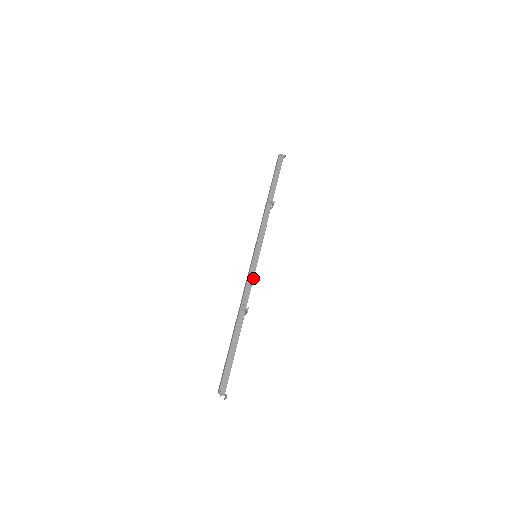
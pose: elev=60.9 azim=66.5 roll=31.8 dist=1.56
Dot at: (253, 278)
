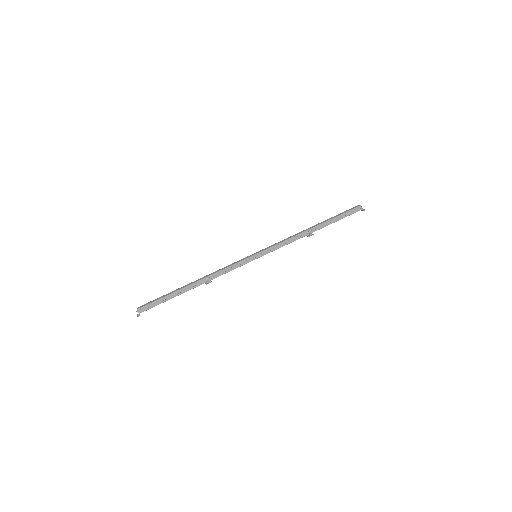
Dot at: occluded
